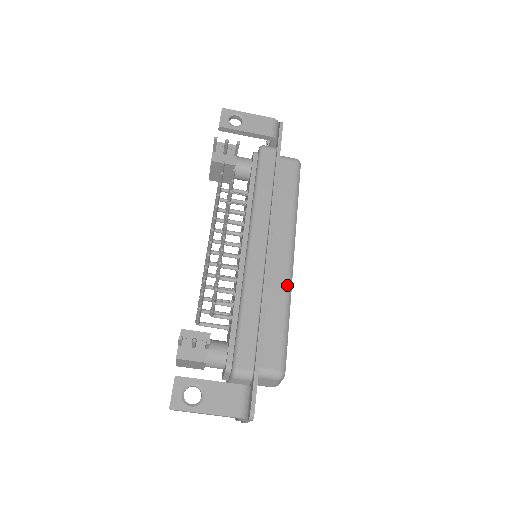
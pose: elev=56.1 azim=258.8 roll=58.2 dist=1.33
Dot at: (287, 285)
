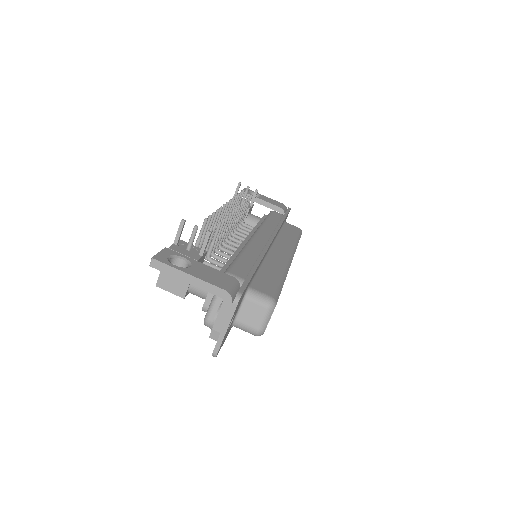
Dot at: (285, 265)
